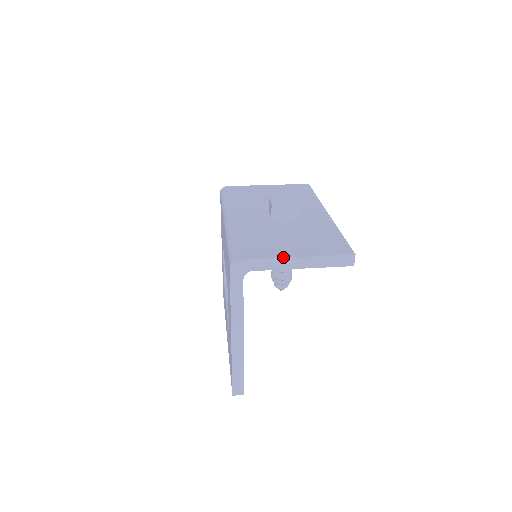
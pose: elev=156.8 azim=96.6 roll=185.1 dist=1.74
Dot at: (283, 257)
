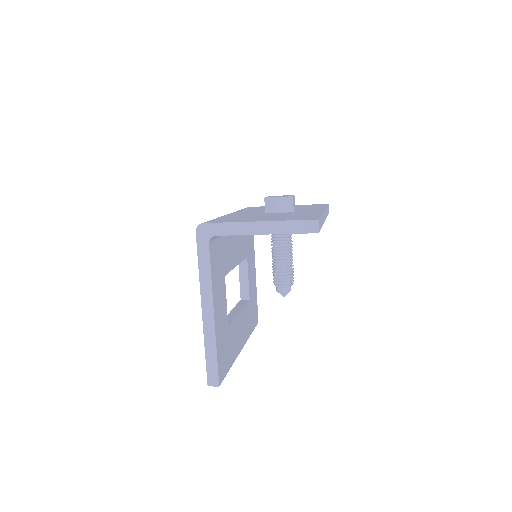
Dot at: (245, 221)
